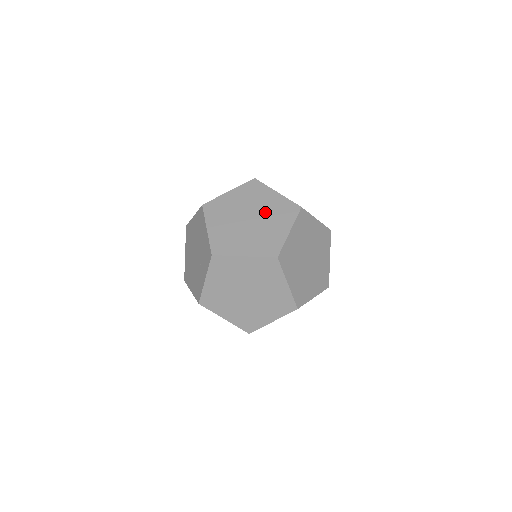
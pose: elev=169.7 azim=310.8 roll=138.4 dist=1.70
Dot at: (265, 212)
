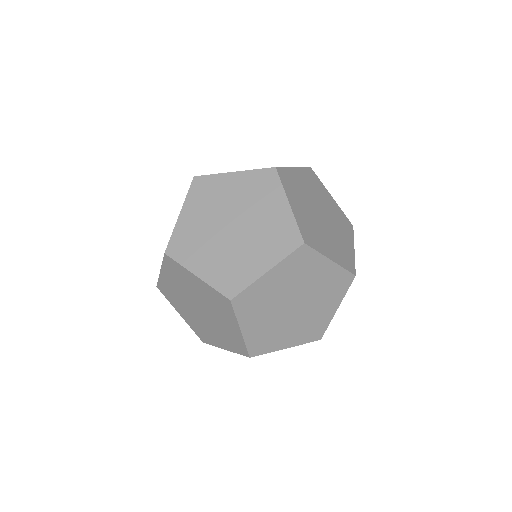
Dot at: (216, 323)
